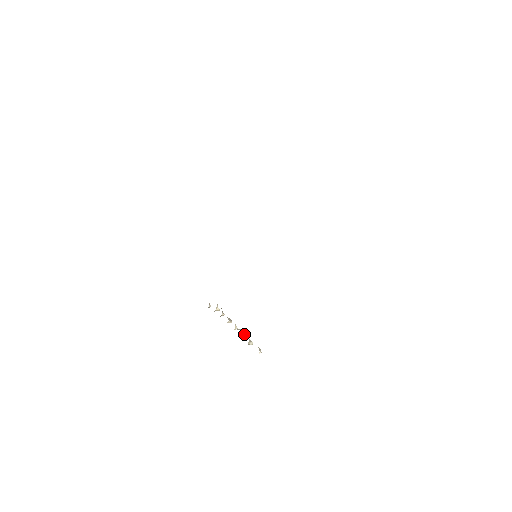
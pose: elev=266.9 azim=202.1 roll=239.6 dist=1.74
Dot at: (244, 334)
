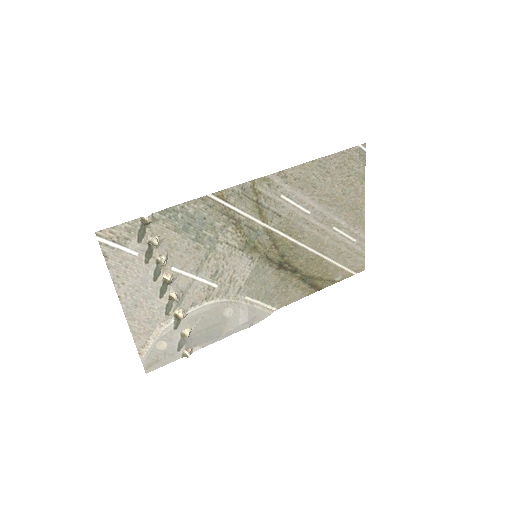
Dot at: (164, 261)
